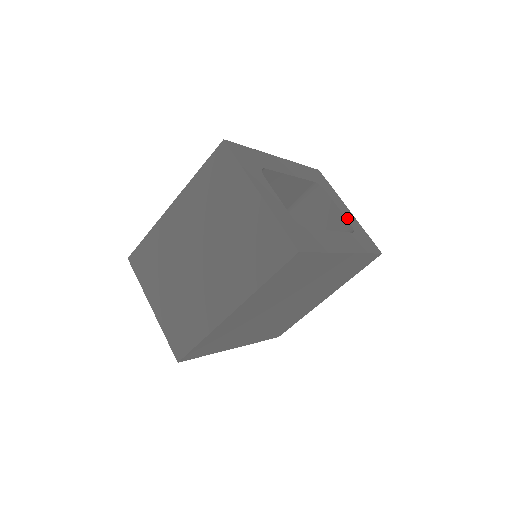
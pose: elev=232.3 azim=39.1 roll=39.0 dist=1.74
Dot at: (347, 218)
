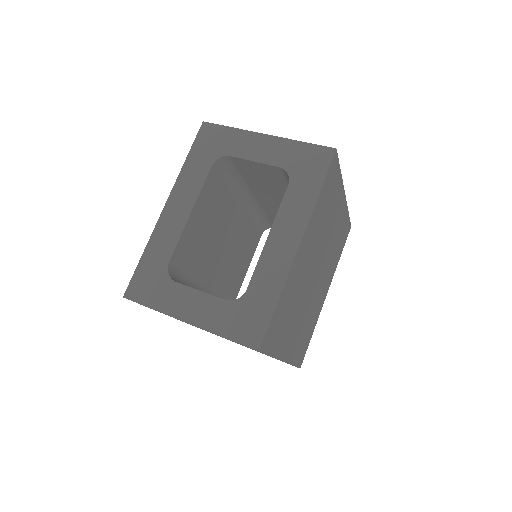
Dot at: (271, 162)
